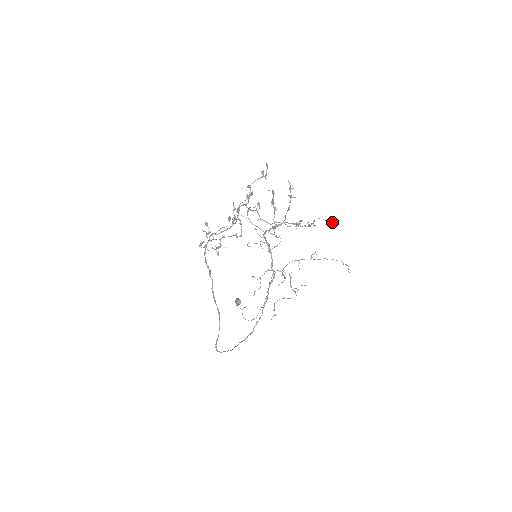
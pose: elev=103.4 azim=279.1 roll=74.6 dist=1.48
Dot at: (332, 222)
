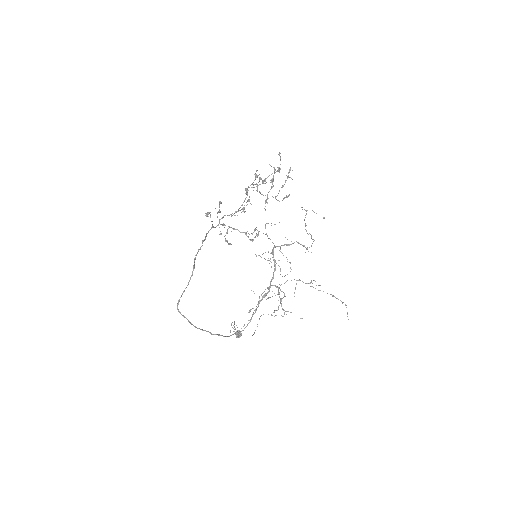
Dot at: (323, 217)
